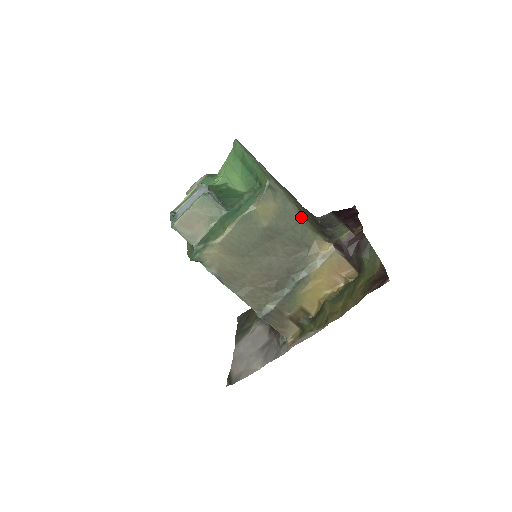
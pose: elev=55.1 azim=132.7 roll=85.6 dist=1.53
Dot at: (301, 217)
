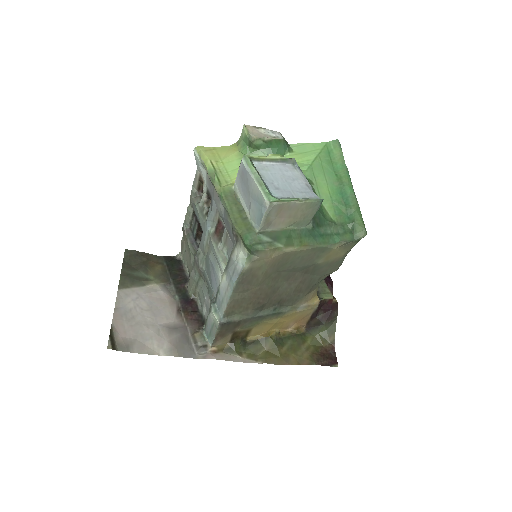
Dot at: (334, 271)
